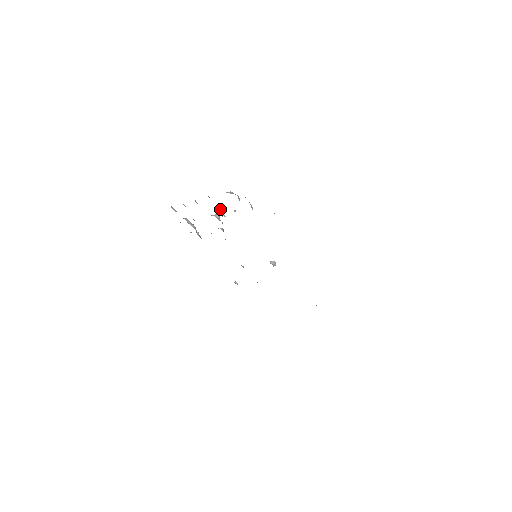
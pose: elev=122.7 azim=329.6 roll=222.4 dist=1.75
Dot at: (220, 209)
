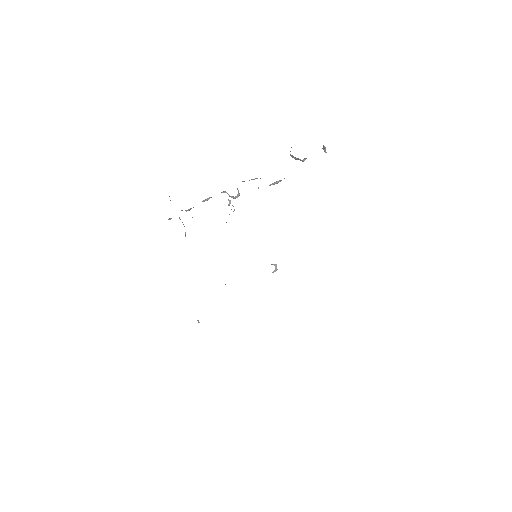
Dot at: (238, 190)
